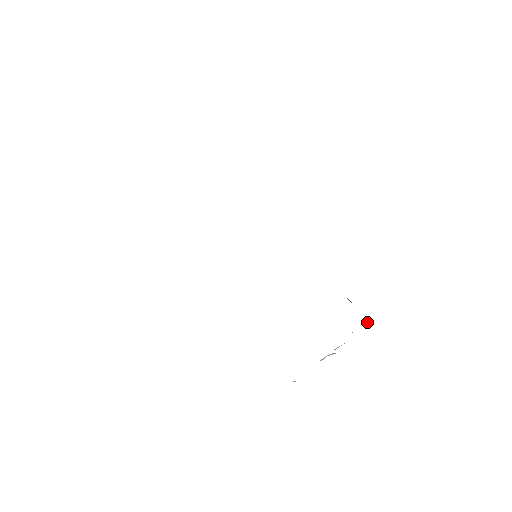
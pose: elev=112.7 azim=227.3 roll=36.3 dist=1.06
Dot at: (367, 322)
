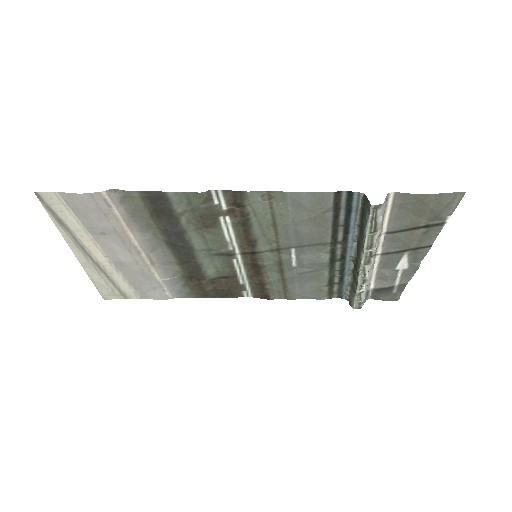
Dot at: (365, 290)
